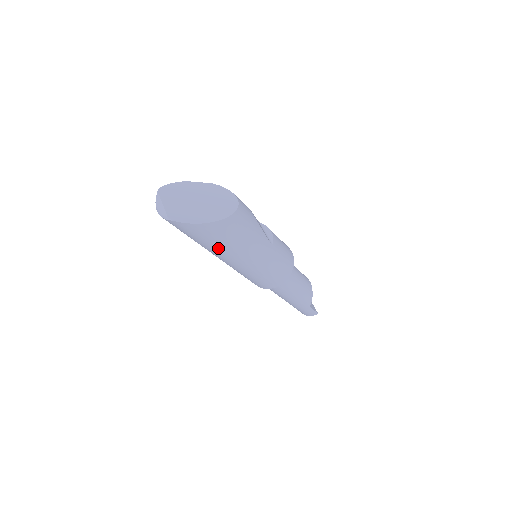
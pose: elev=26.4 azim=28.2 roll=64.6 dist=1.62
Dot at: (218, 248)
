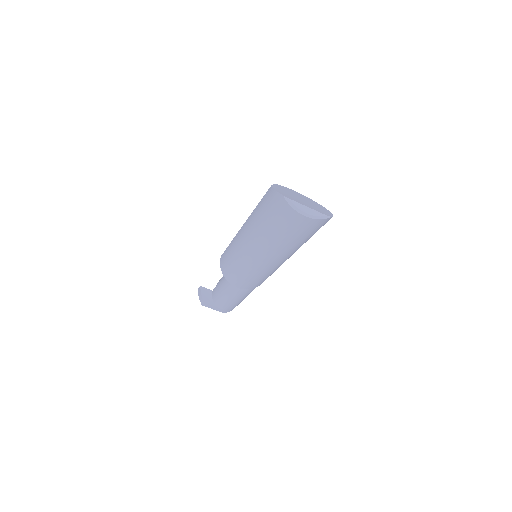
Dot at: (305, 242)
